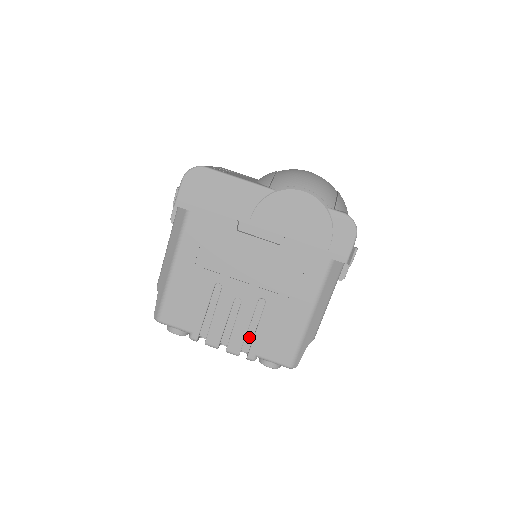
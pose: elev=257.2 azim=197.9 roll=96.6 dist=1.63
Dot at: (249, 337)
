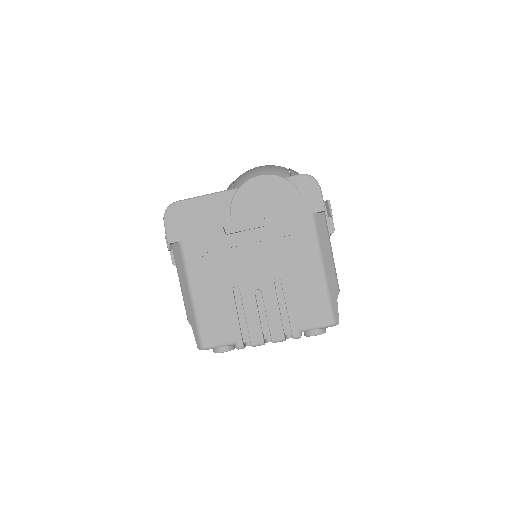
Dot at: (284, 318)
